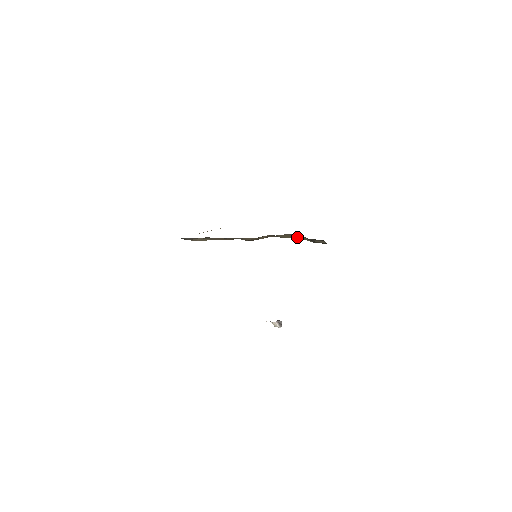
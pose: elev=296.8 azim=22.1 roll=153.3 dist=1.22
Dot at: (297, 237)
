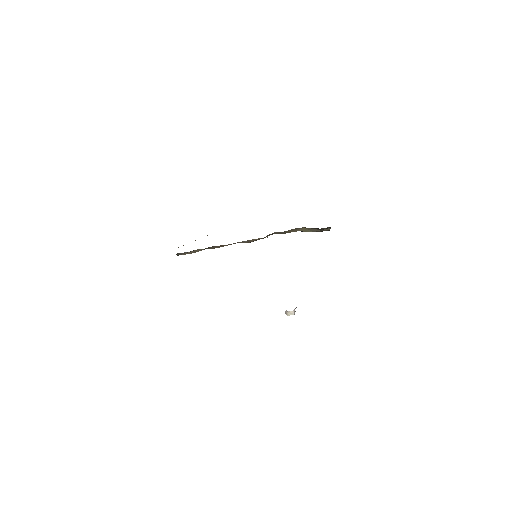
Dot at: (298, 230)
